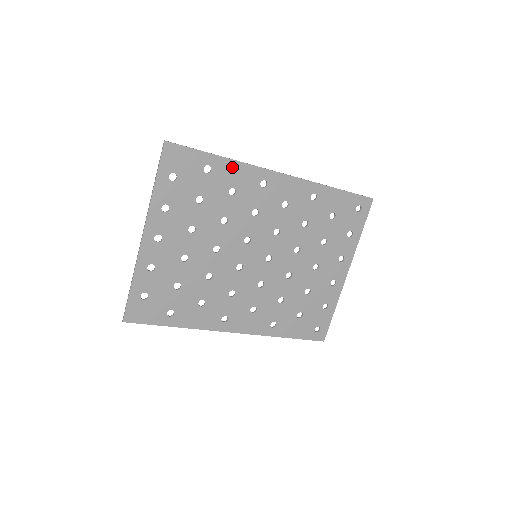
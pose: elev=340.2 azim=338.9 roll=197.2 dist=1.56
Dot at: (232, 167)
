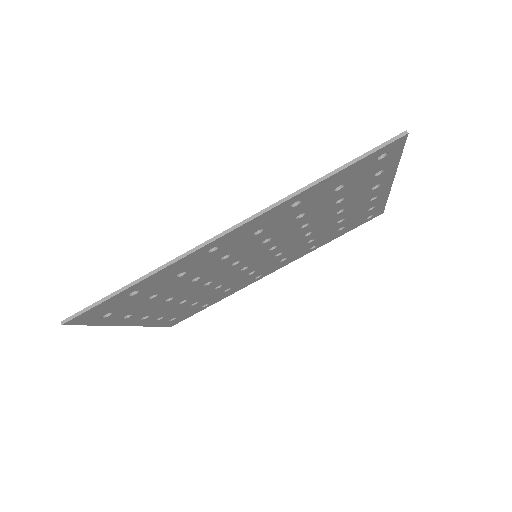
Dot at: (158, 275)
